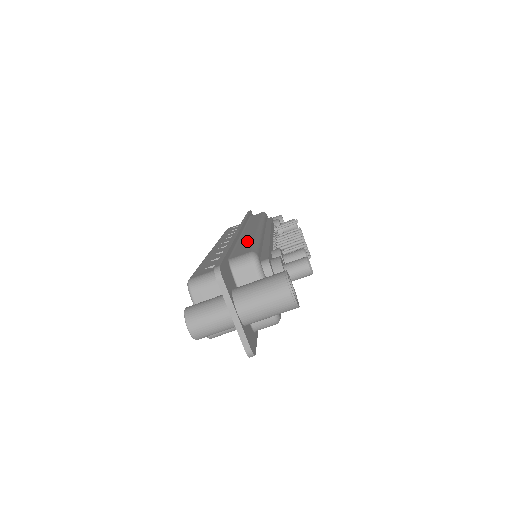
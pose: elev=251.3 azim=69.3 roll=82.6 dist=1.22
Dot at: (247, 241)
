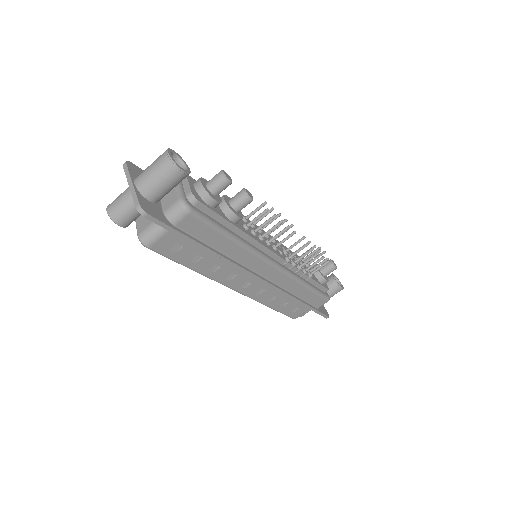
Dot at: occluded
